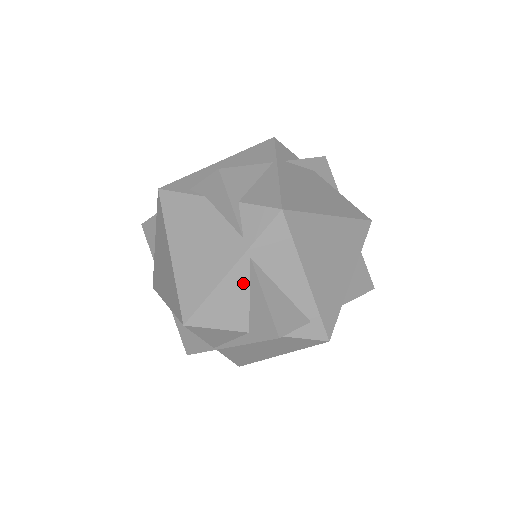
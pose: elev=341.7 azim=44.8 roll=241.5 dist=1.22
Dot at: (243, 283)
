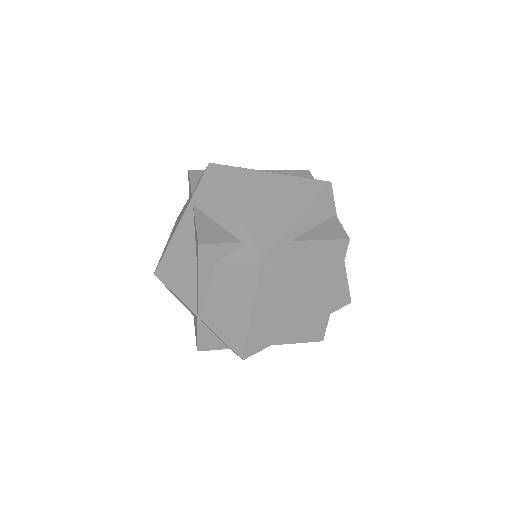
Dot at: (190, 226)
